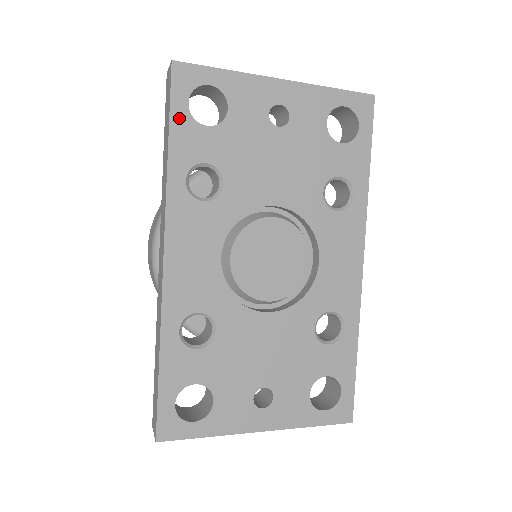
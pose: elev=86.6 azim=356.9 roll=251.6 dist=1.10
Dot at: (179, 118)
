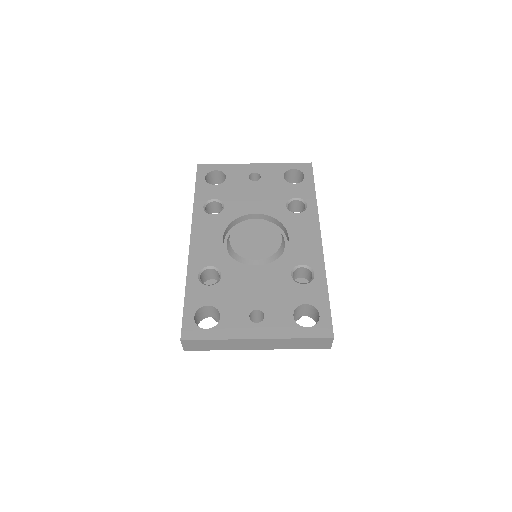
Dot at: (200, 184)
